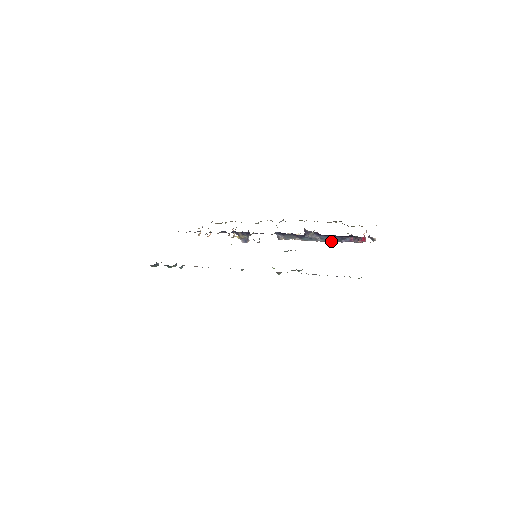
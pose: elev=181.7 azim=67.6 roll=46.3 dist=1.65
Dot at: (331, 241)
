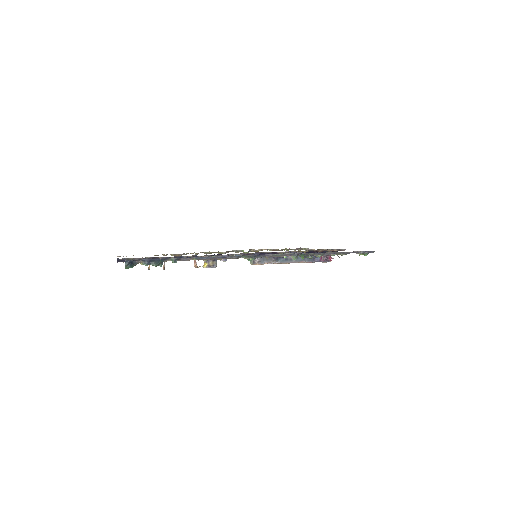
Dot at: (304, 261)
